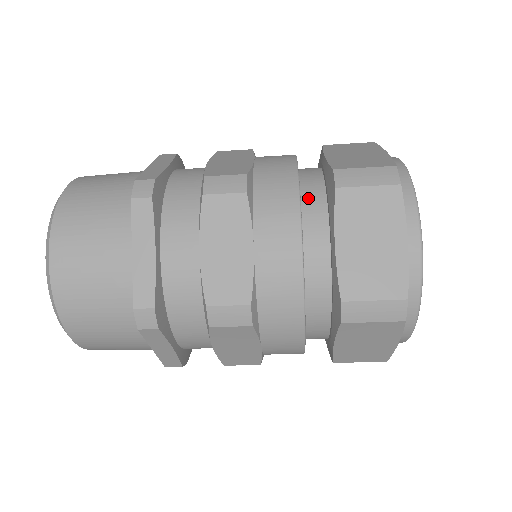
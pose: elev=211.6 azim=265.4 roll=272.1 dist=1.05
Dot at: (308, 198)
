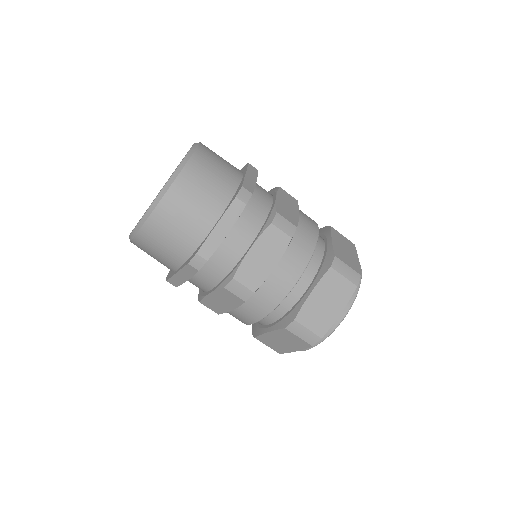
Dot at: (312, 258)
